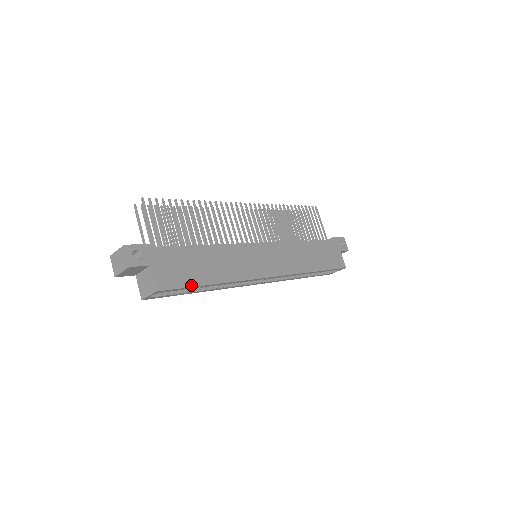
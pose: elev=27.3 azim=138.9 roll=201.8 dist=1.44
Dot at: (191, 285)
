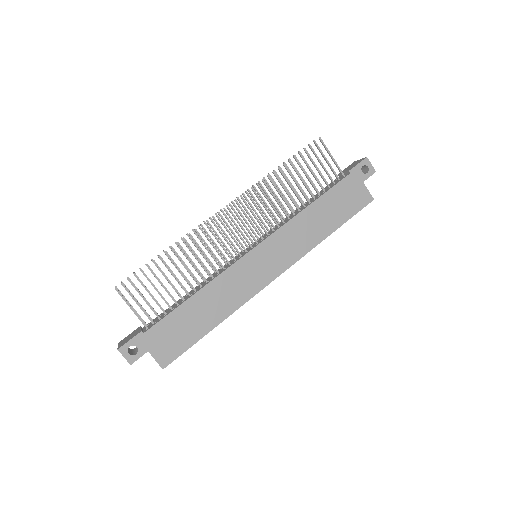
Dot at: (192, 344)
